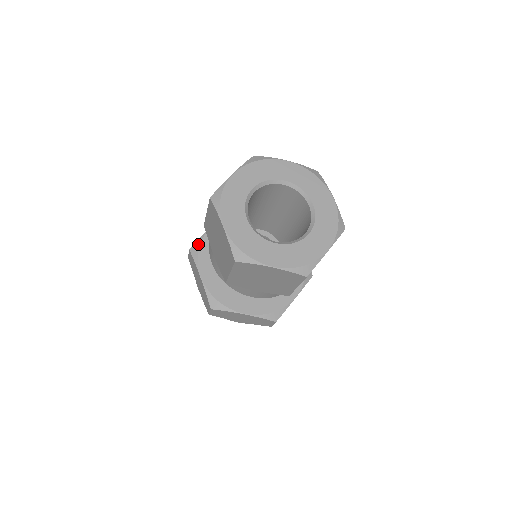
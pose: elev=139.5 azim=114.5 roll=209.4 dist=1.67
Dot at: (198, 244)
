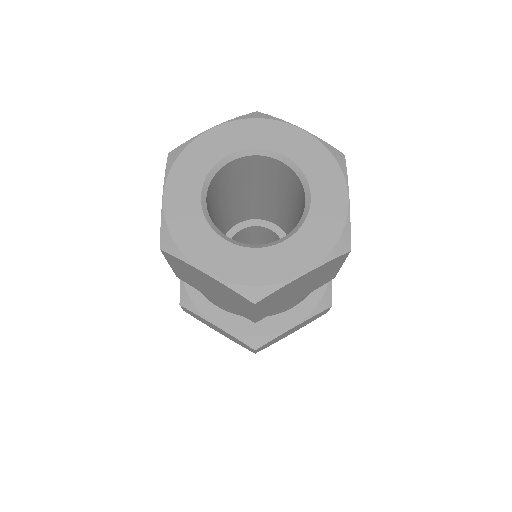
Dot at: occluded
